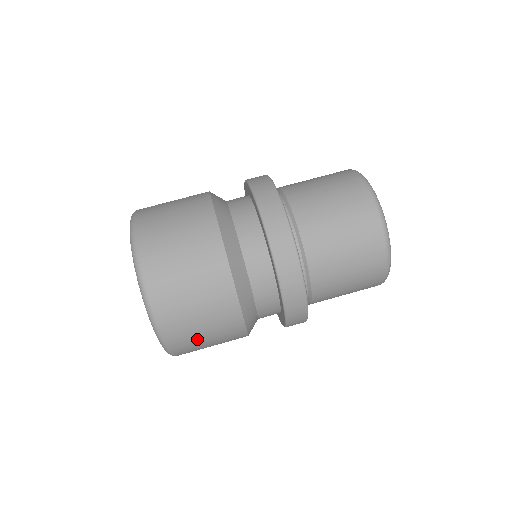
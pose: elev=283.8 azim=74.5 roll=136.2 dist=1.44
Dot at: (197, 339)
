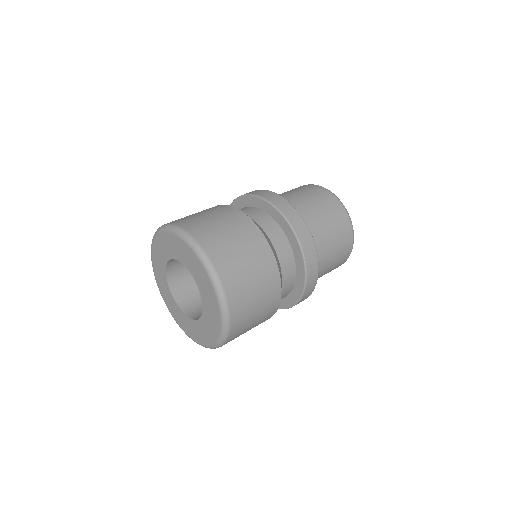
Dot at: (250, 310)
